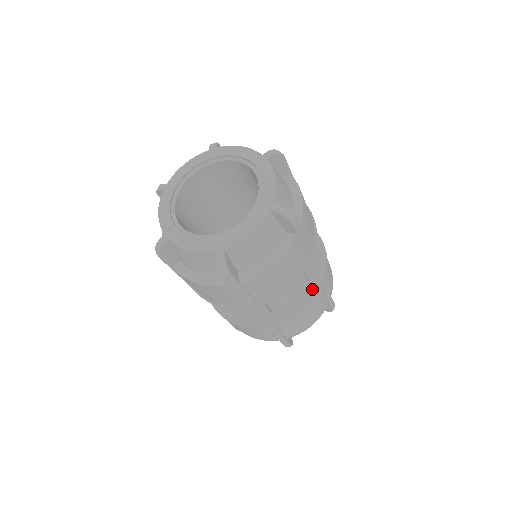
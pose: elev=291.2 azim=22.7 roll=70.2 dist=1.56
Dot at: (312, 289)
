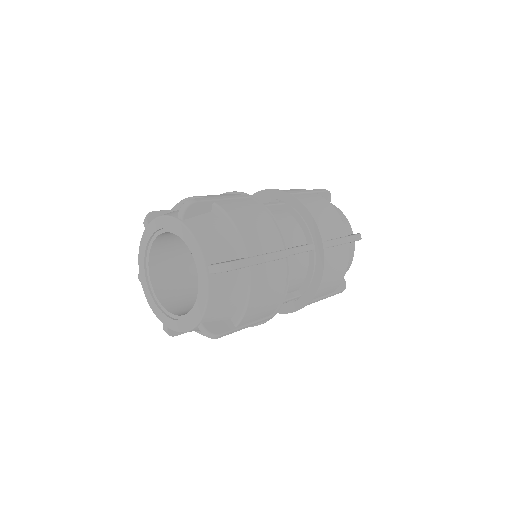
Dot at: (317, 256)
